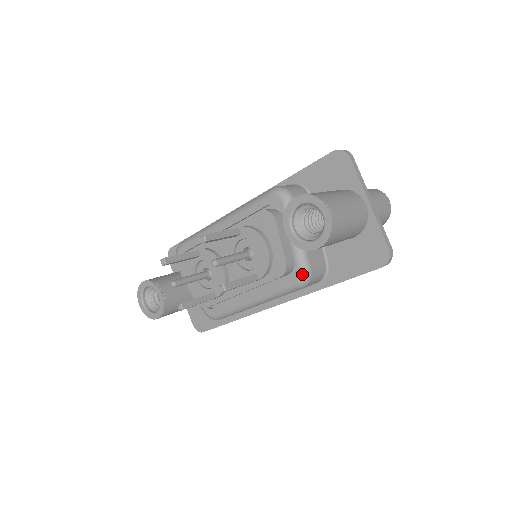
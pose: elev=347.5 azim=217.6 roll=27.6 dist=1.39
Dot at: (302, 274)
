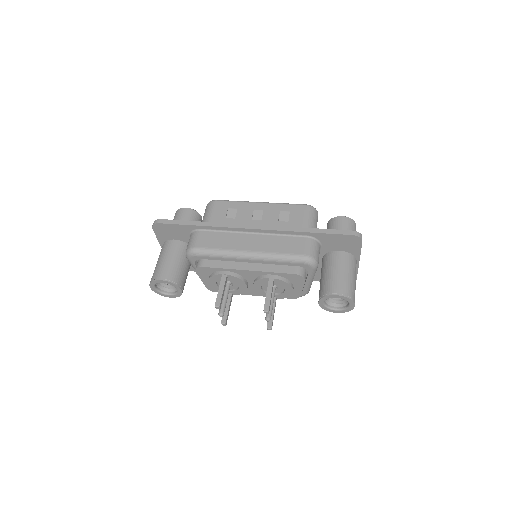
Dot at: occluded
